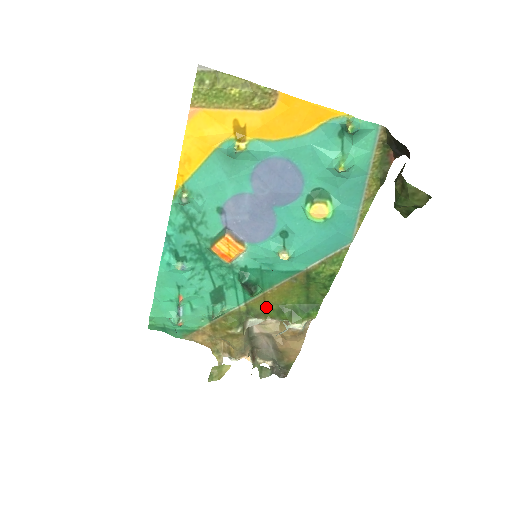
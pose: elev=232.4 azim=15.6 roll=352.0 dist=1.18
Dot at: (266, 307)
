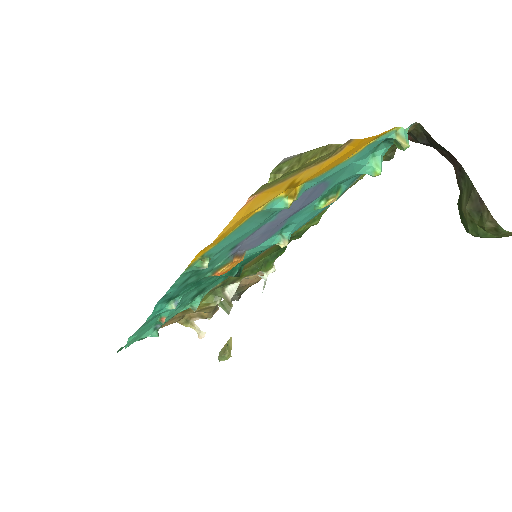
Dot at: (241, 273)
